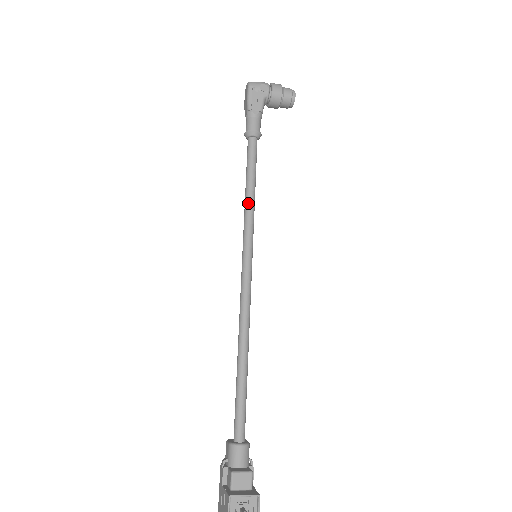
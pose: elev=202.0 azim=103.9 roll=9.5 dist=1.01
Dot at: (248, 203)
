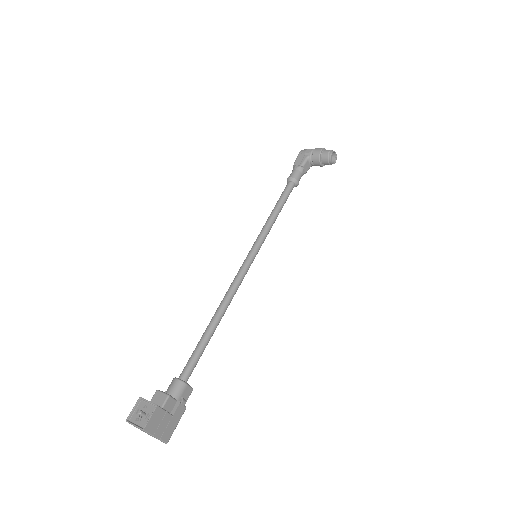
Dot at: (266, 222)
